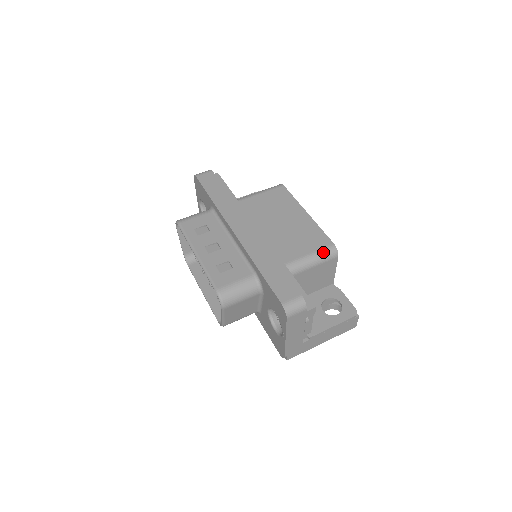
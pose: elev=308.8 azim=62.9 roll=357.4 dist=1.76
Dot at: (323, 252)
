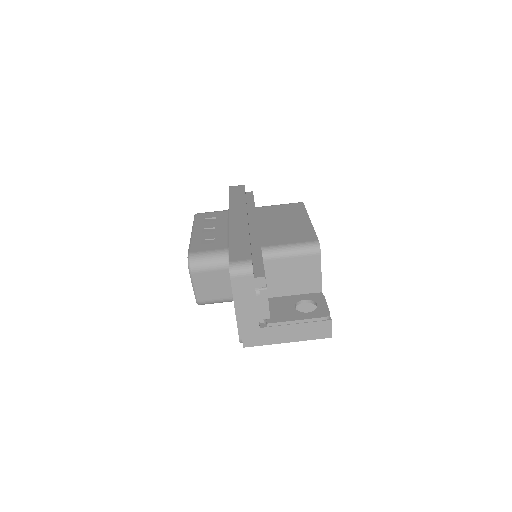
Dot at: (304, 245)
